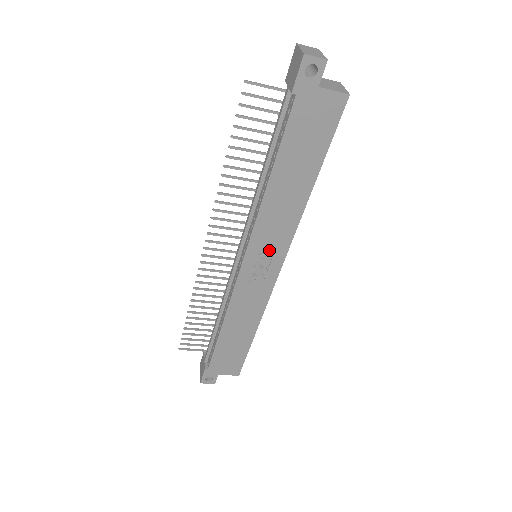
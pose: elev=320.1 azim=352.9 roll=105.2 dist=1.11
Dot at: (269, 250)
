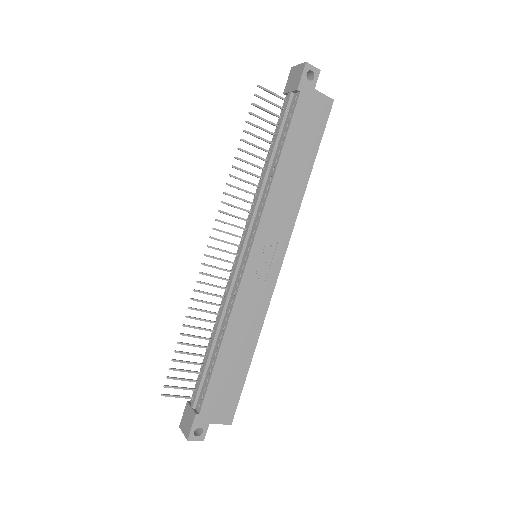
Dot at: (273, 241)
